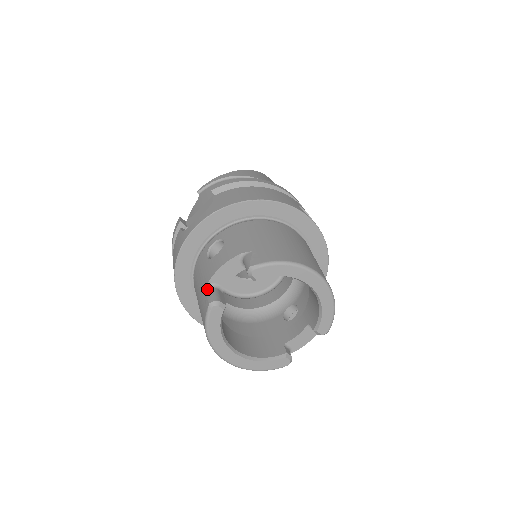
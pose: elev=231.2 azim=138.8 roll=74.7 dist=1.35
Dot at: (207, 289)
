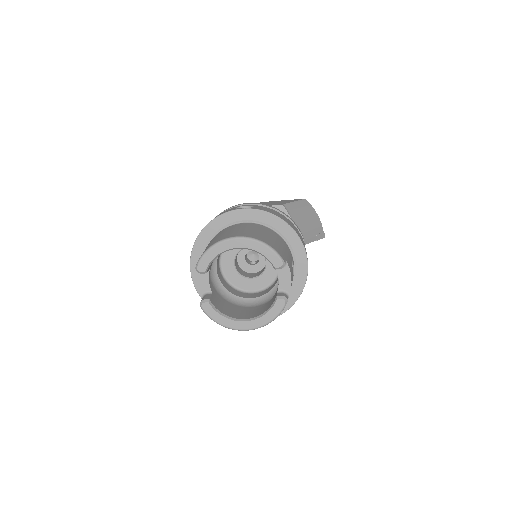
Dot at: occluded
